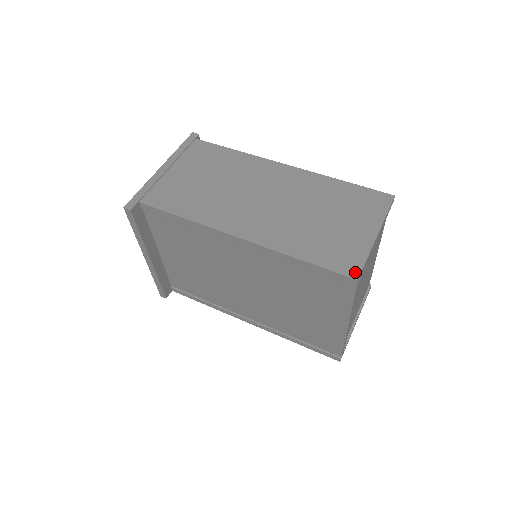
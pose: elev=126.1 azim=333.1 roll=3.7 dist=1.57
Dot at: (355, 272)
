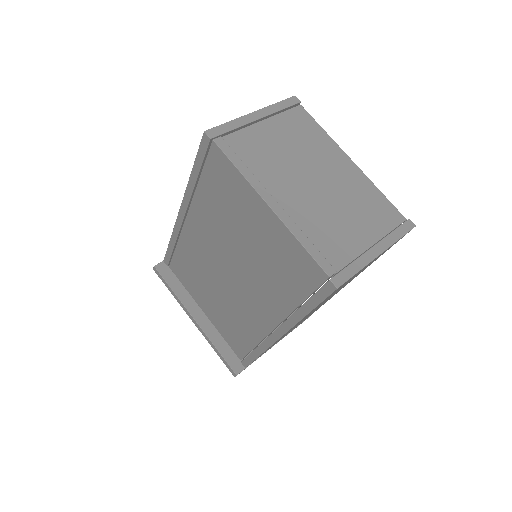
Dot at: (209, 132)
